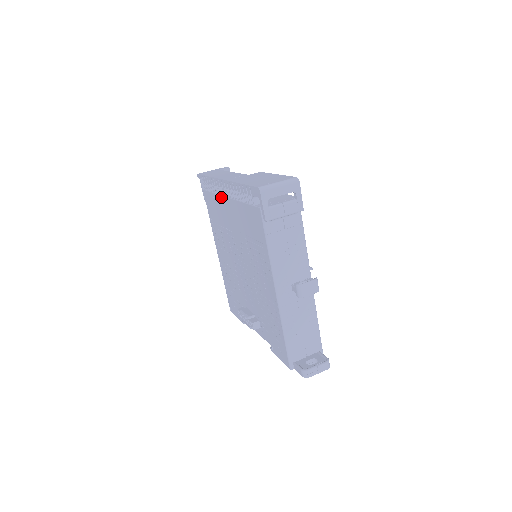
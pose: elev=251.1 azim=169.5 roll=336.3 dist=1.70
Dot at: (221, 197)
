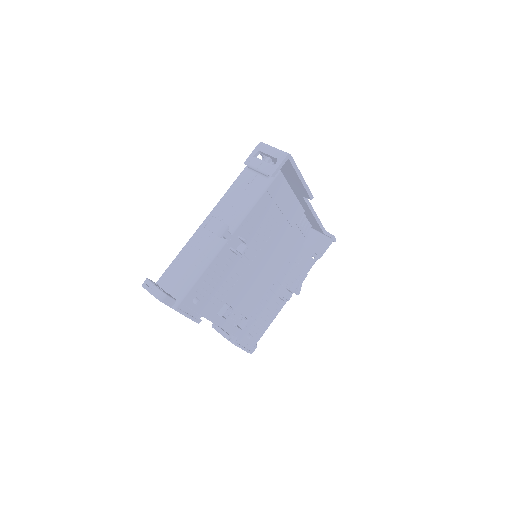
Dot at: occluded
